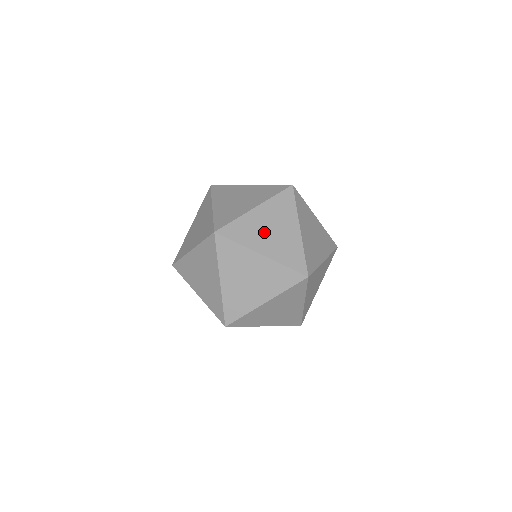
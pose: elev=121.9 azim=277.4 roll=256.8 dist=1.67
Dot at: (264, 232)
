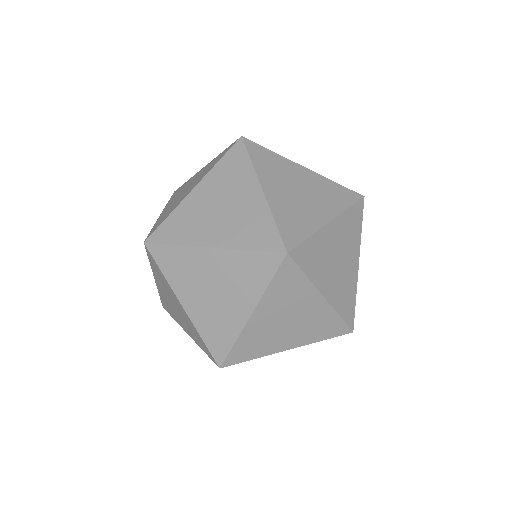
Dot at: (289, 184)
